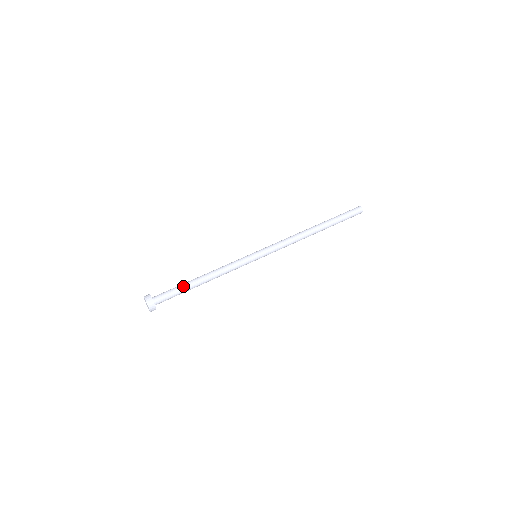
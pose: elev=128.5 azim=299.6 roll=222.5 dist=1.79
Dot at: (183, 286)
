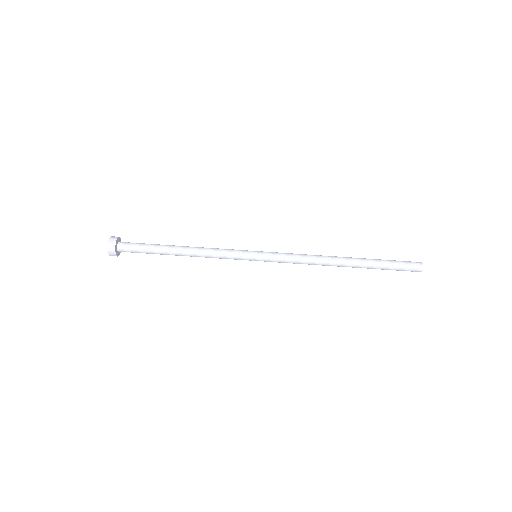
Dot at: (156, 251)
